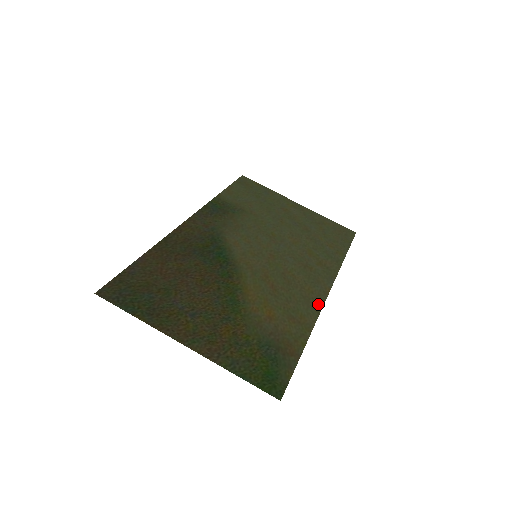
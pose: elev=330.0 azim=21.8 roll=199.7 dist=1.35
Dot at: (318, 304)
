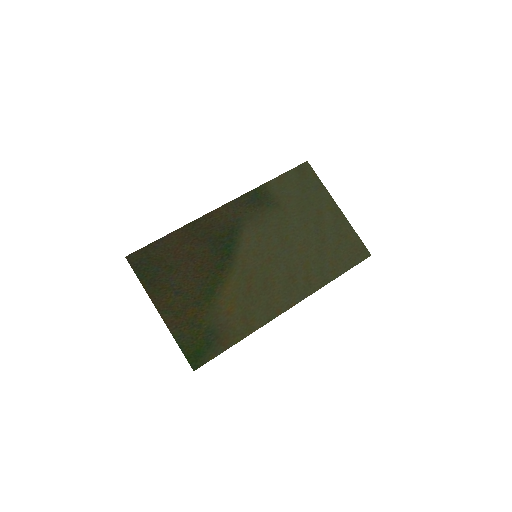
Dot at: (274, 314)
